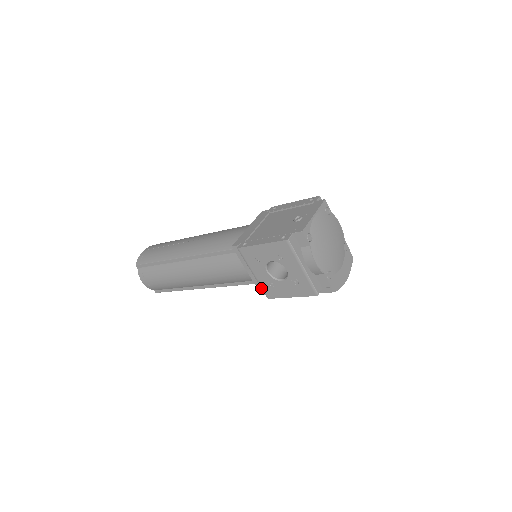
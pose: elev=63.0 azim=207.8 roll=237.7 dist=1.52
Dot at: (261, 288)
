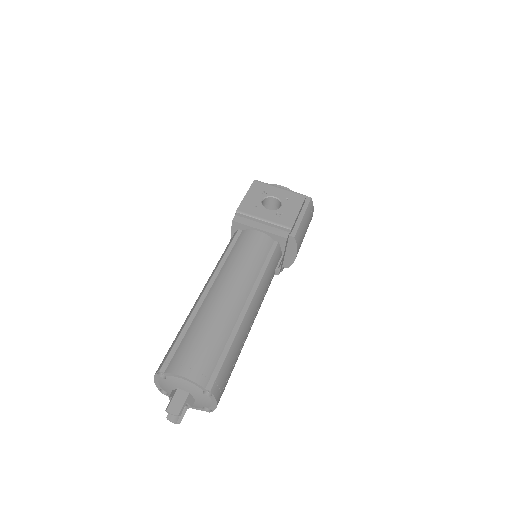
Dot at: (279, 226)
